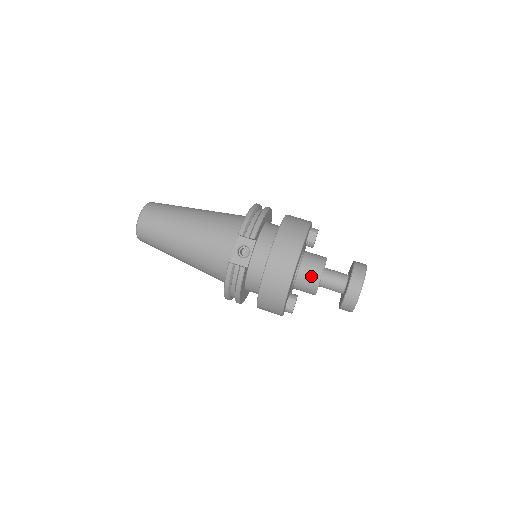
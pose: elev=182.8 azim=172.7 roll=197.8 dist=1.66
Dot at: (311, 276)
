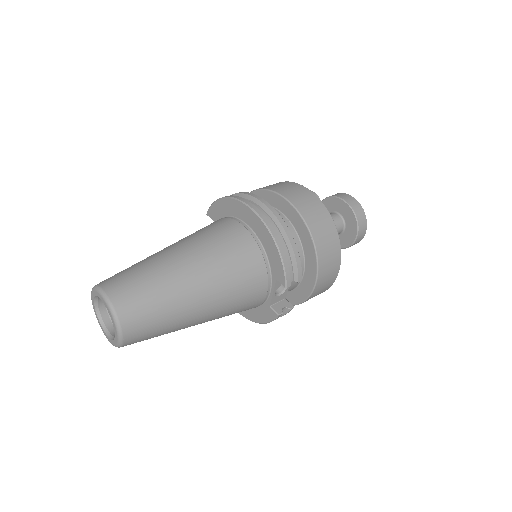
Dot at: occluded
